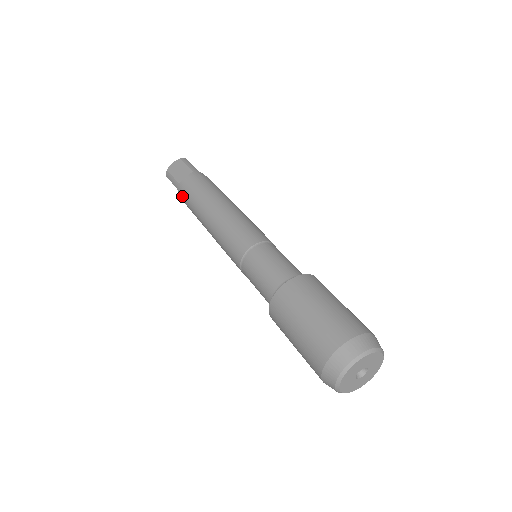
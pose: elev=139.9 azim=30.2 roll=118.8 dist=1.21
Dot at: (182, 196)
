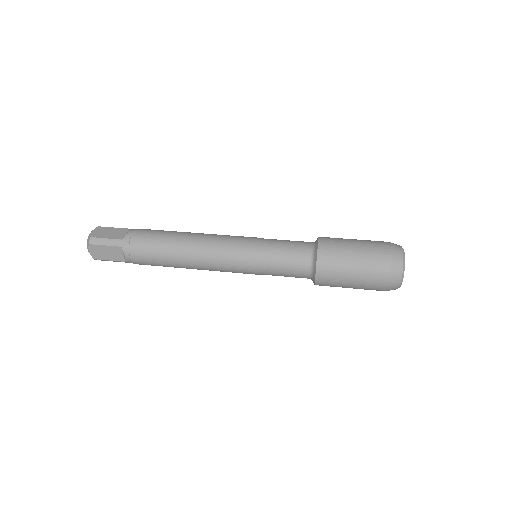
Dot at: (134, 248)
